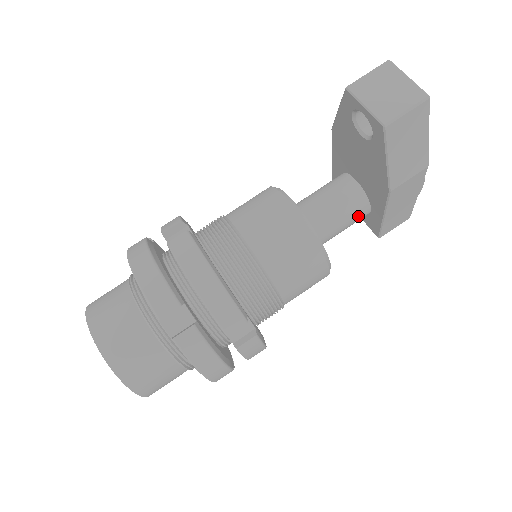
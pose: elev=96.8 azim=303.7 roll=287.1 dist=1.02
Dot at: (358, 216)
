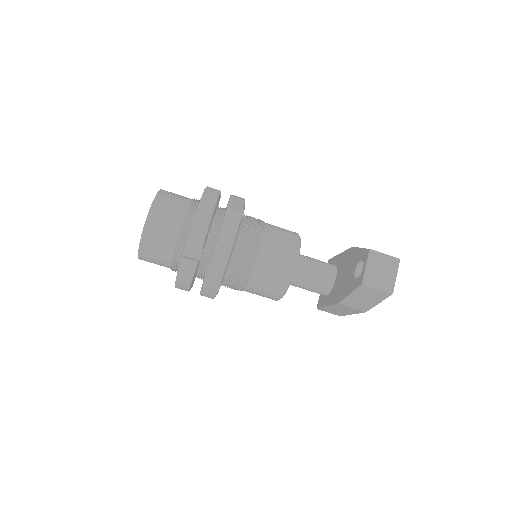
Dot at: (318, 292)
